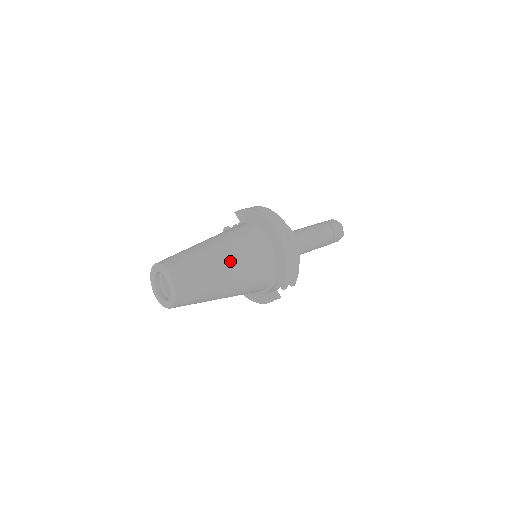
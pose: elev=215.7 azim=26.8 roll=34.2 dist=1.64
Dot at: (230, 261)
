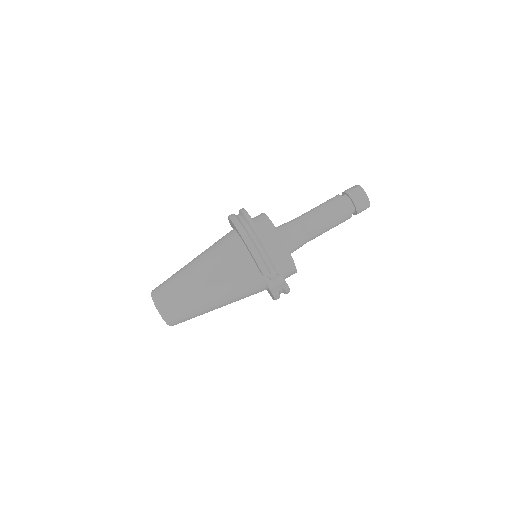
Dot at: (201, 268)
